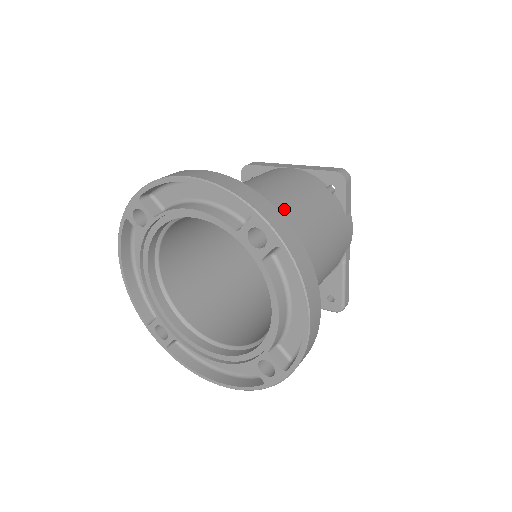
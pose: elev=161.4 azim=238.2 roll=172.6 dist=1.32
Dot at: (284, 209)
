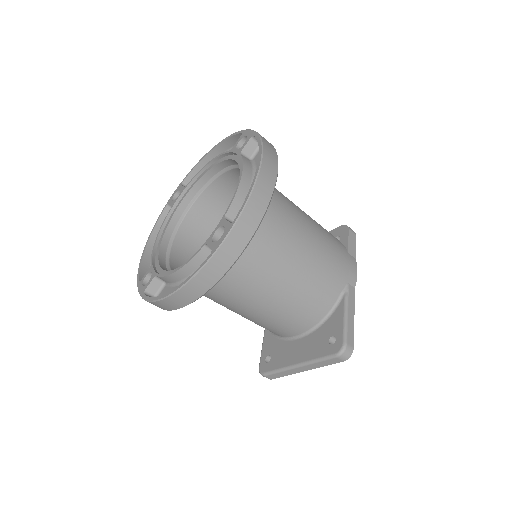
Dot at: occluded
